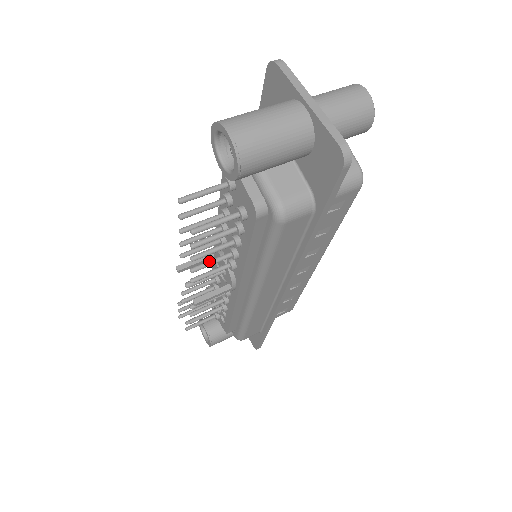
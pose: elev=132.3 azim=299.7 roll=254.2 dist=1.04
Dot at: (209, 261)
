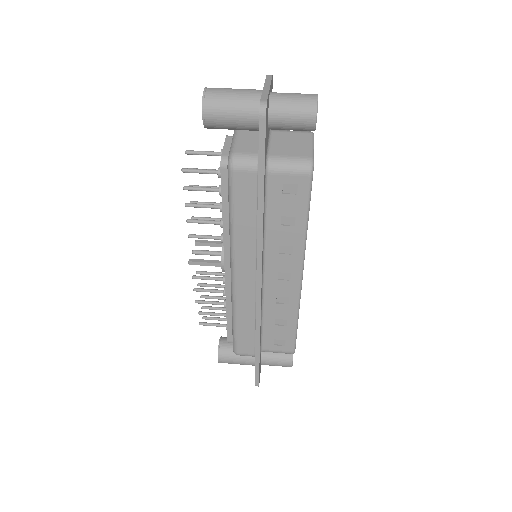
Dot at: occluded
